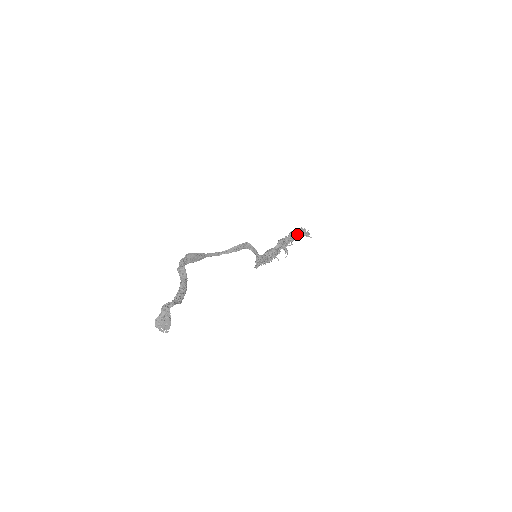
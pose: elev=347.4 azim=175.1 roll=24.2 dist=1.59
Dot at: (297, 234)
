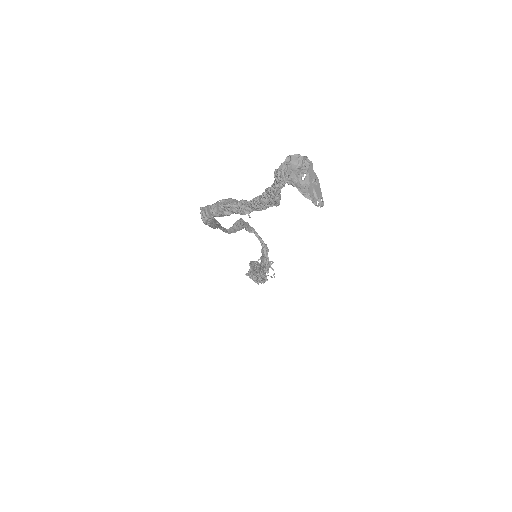
Dot at: occluded
